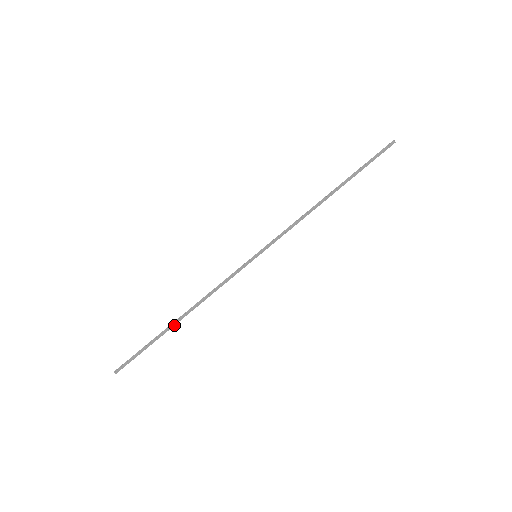
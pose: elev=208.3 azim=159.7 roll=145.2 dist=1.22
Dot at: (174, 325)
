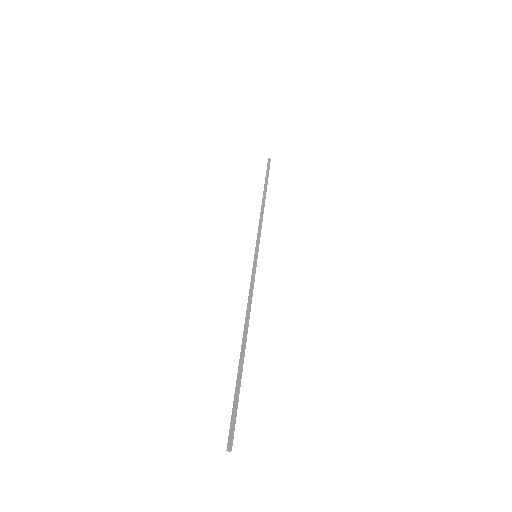
Dot at: (244, 351)
